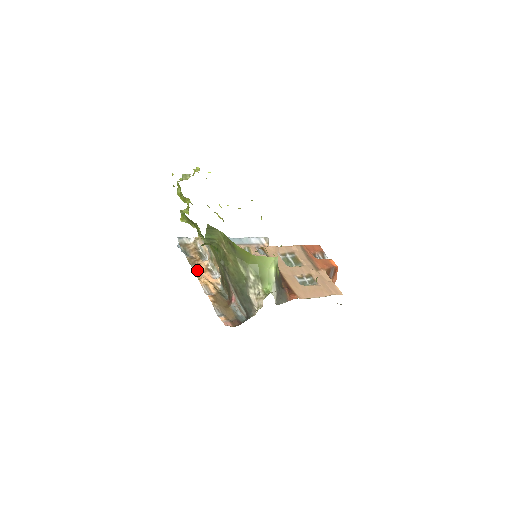
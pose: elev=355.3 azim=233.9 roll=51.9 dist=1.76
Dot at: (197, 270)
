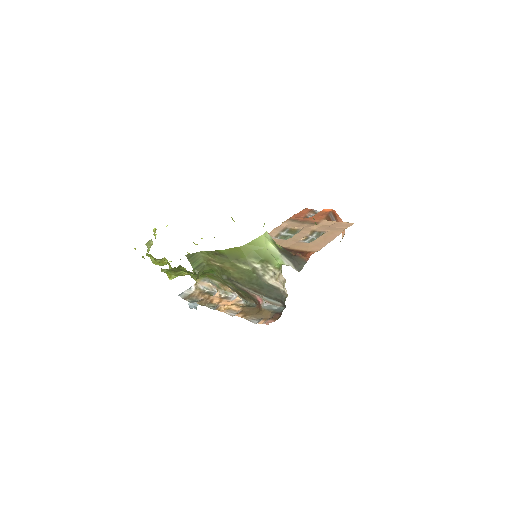
Dot at: (213, 306)
